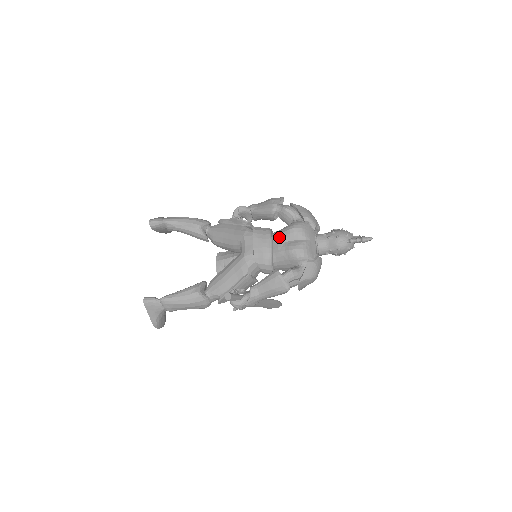
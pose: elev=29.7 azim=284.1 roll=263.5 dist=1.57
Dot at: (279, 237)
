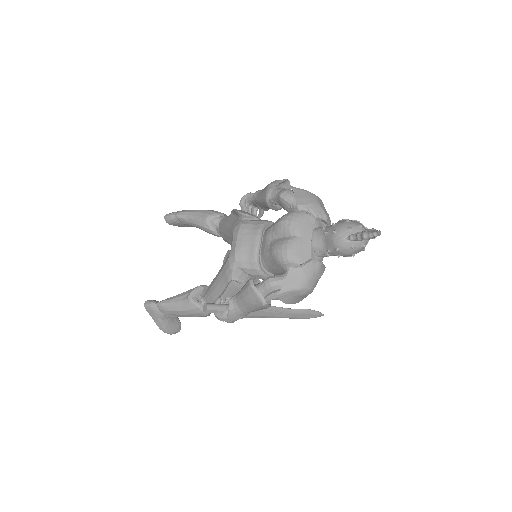
Dot at: (268, 233)
